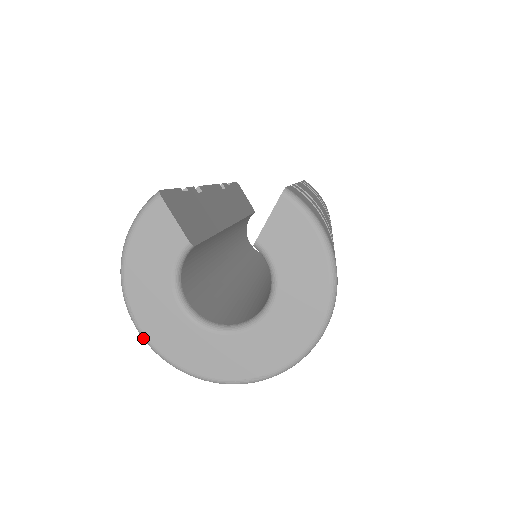
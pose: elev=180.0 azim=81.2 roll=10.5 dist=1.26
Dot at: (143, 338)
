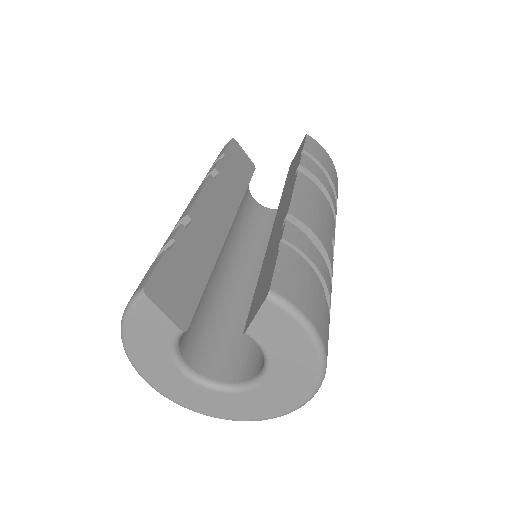
Dot at: occluded
